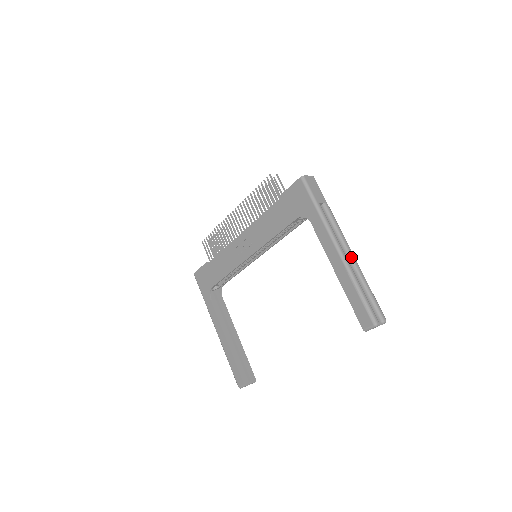
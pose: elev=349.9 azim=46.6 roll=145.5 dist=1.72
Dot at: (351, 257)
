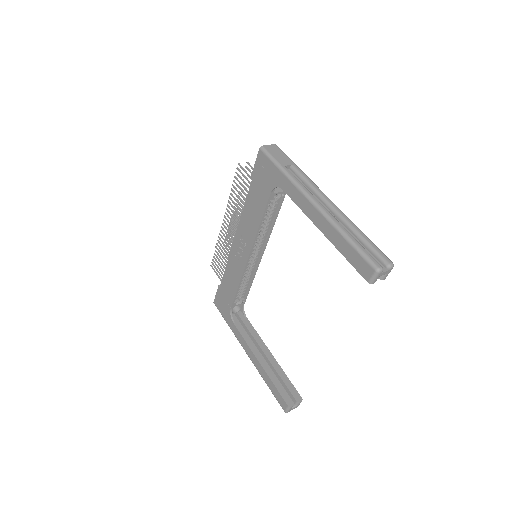
Dot at: (333, 208)
